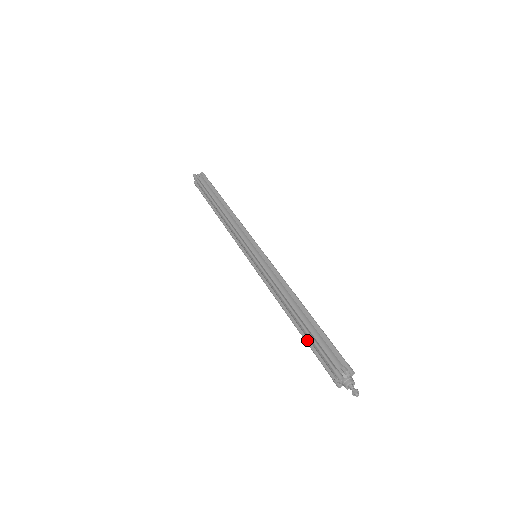
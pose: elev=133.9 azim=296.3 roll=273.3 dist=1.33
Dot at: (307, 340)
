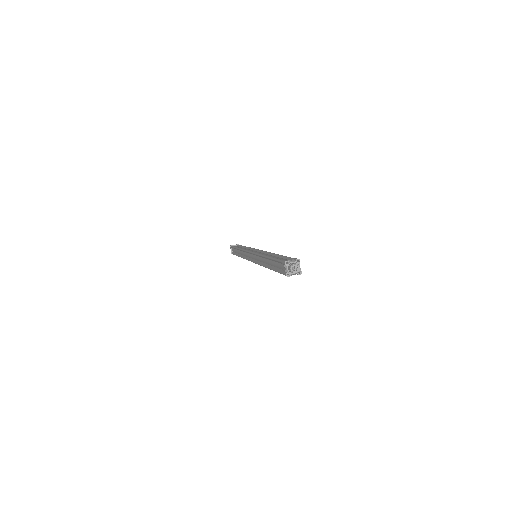
Dot at: (273, 268)
